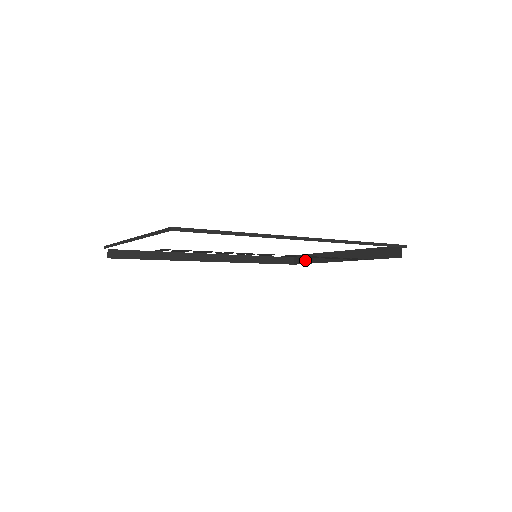
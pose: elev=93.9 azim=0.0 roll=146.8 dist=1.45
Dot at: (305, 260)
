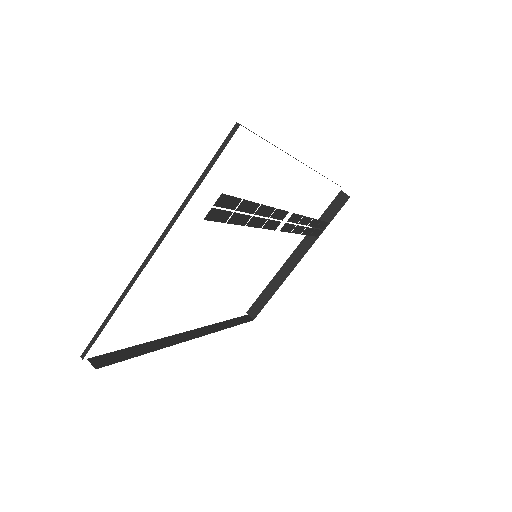
Dot at: (262, 302)
